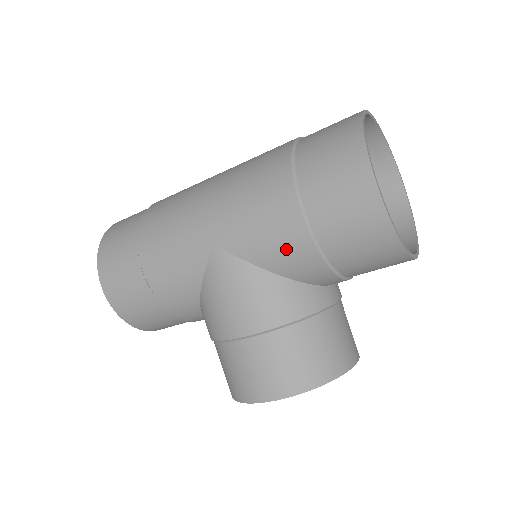
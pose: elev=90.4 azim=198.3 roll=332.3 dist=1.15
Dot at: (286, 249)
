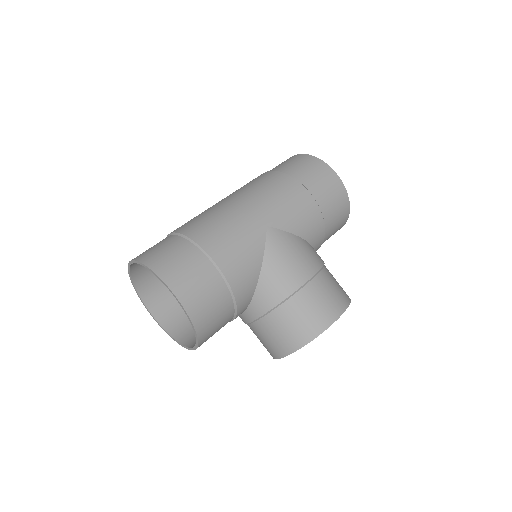
Dot at: (309, 218)
